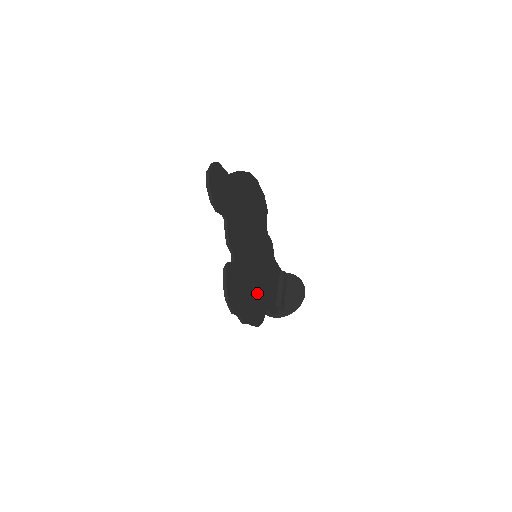
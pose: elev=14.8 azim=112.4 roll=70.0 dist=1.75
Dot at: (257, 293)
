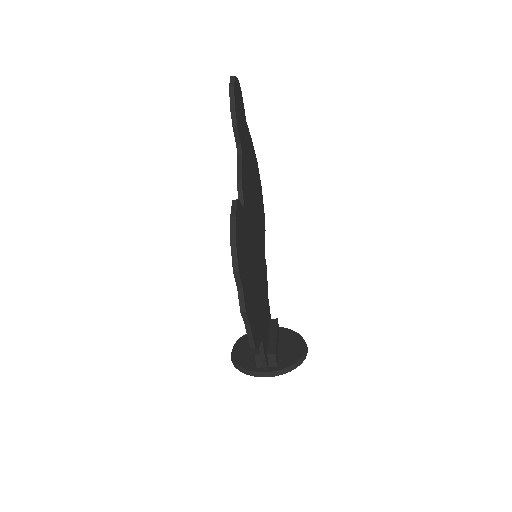
Dot at: (256, 299)
